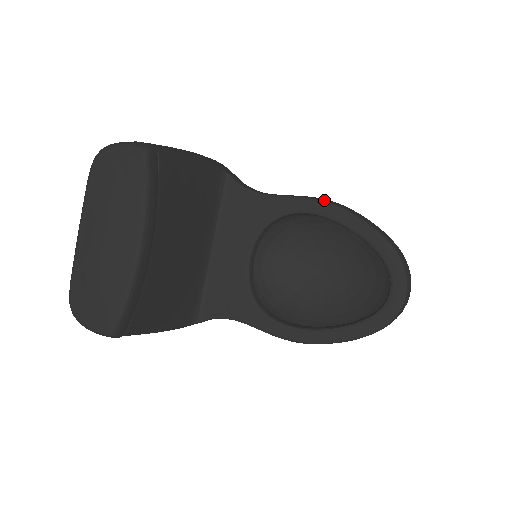
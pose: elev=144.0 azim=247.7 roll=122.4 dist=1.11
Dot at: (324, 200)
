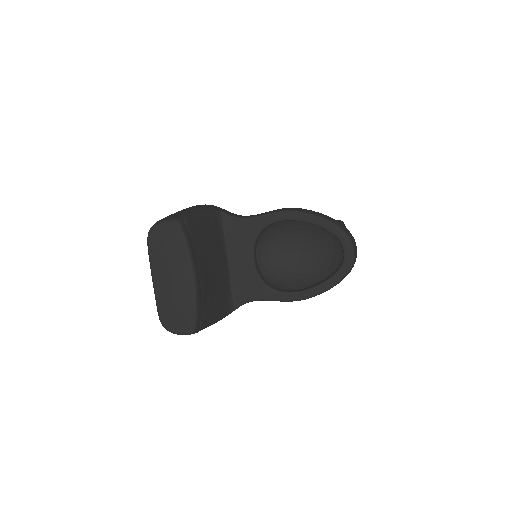
Dot at: (287, 210)
